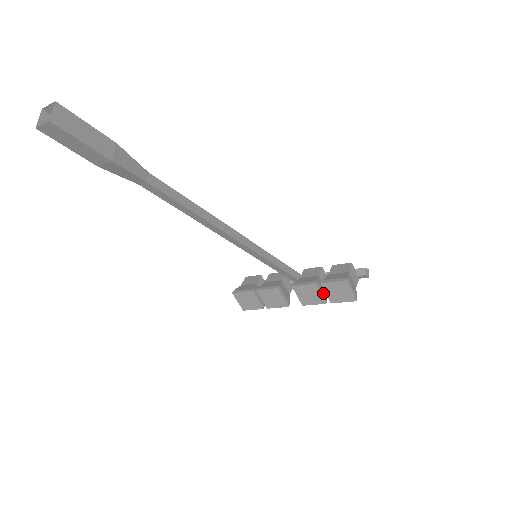
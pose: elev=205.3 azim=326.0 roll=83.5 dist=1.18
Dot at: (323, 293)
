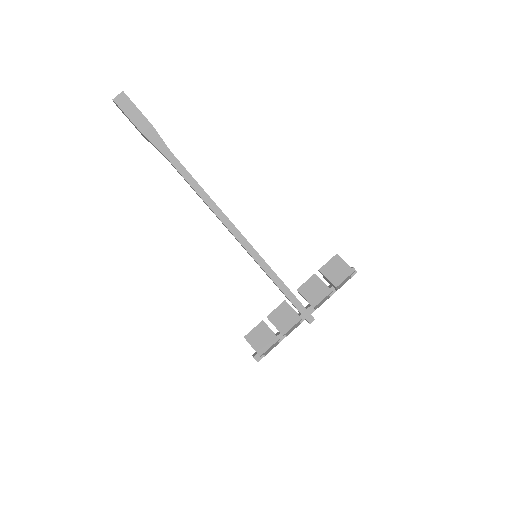
Dot at: (325, 285)
